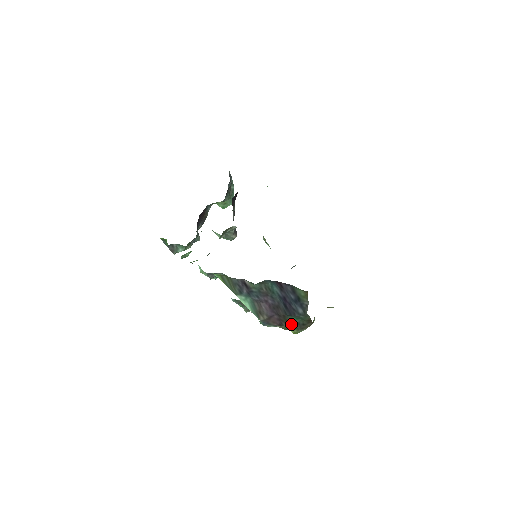
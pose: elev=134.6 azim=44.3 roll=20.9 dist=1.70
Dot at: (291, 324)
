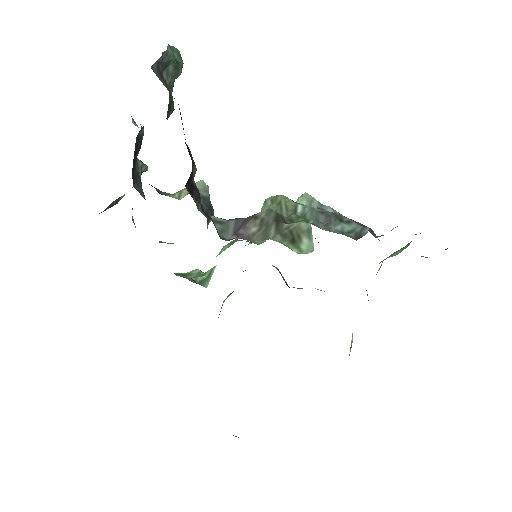
Dot at: occluded
